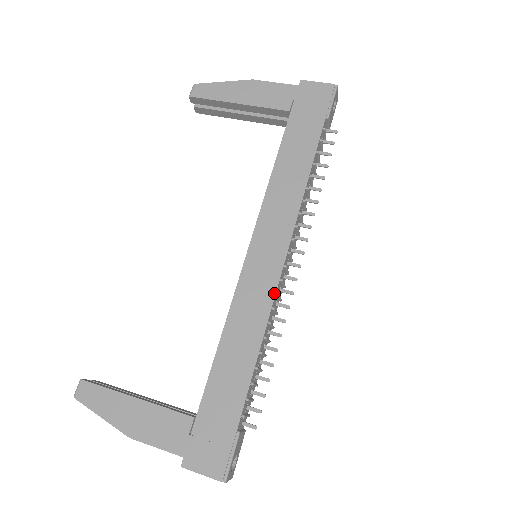
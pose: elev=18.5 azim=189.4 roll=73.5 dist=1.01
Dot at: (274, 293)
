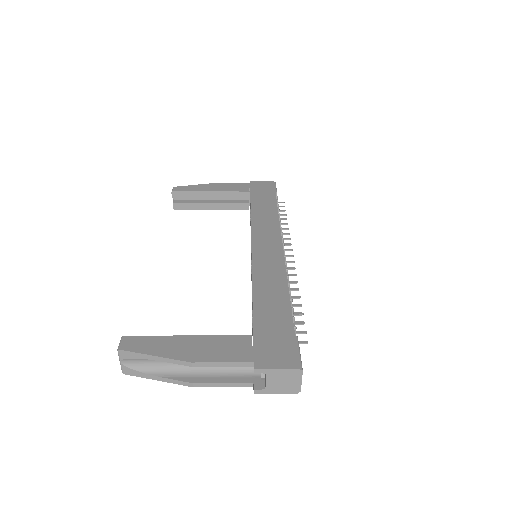
Dot at: (283, 261)
